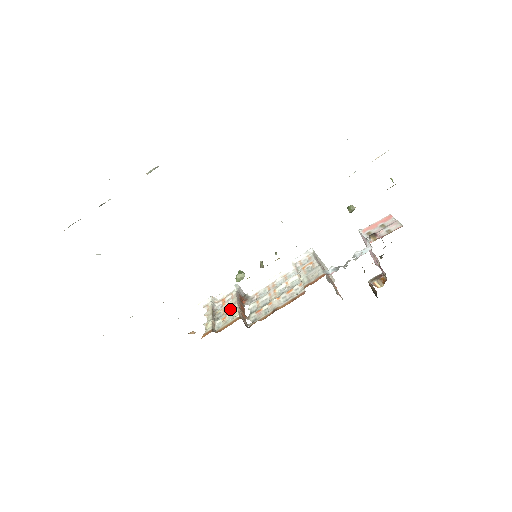
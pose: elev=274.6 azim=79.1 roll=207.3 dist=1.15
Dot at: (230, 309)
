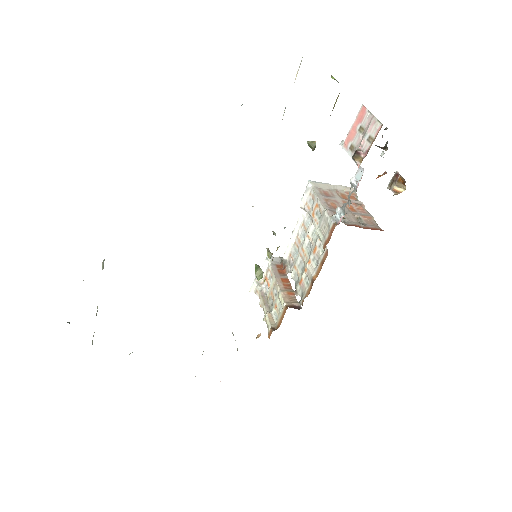
Dot at: (276, 292)
